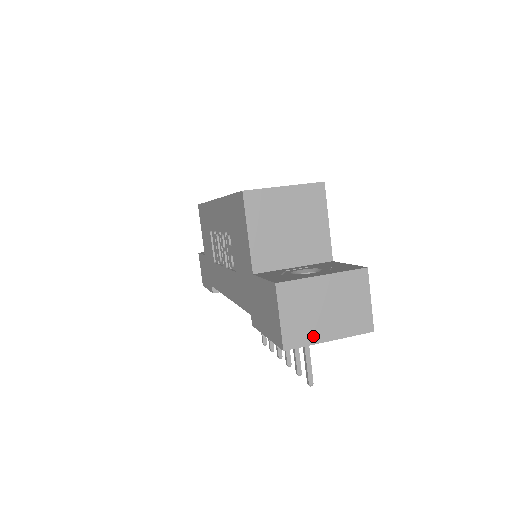
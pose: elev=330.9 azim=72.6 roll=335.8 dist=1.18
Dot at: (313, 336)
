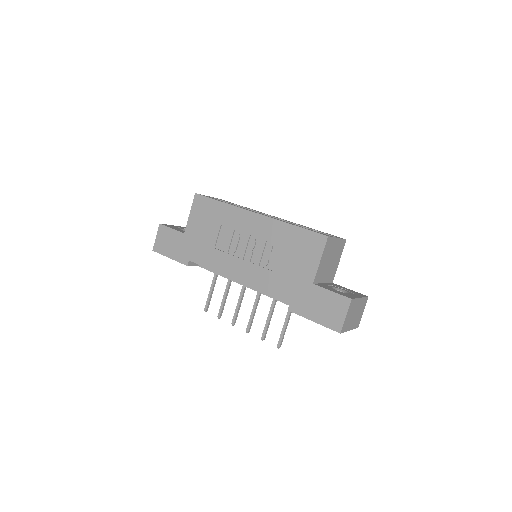
Dot at: (348, 327)
